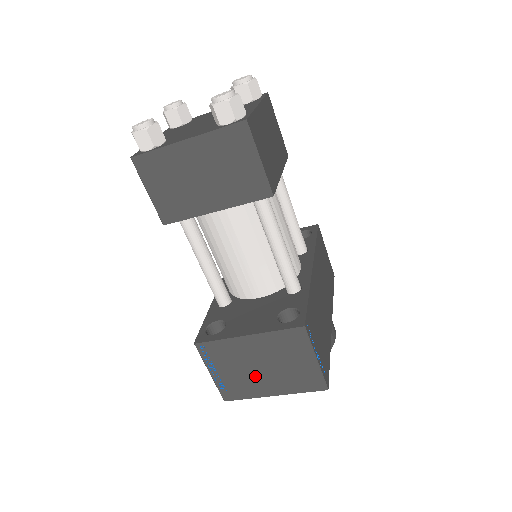
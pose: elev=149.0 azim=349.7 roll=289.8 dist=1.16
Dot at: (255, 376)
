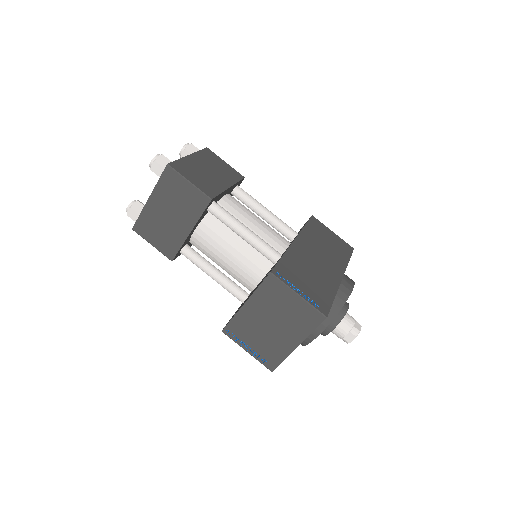
Dot at: (273, 336)
